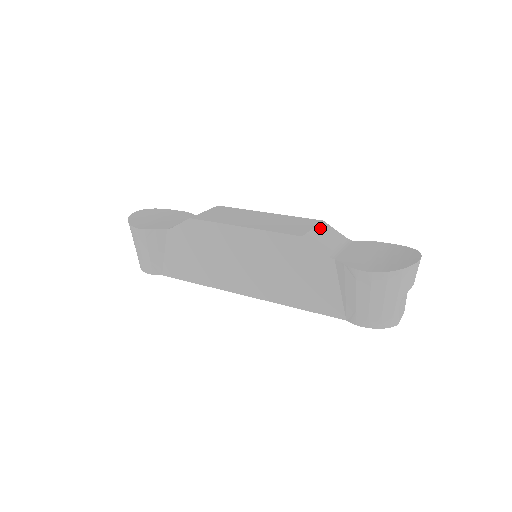
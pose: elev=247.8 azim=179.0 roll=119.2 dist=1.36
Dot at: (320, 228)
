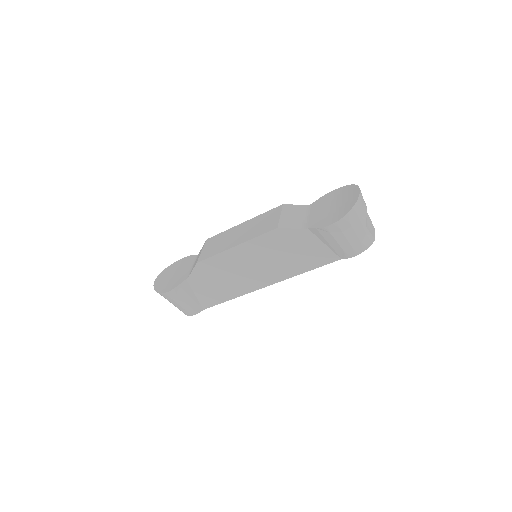
Dot at: (284, 212)
